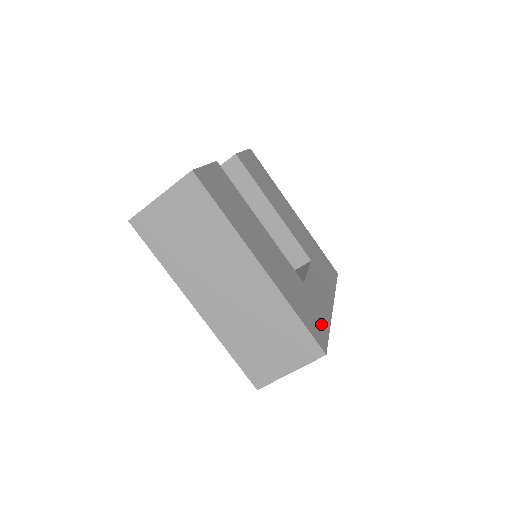
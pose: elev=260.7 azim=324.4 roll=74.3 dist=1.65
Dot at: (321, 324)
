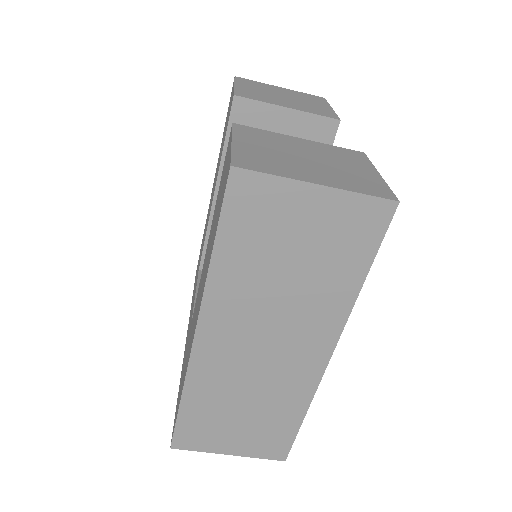
Dot at: occluded
